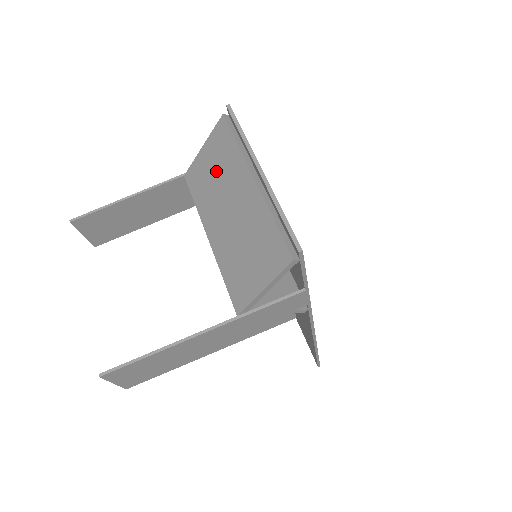
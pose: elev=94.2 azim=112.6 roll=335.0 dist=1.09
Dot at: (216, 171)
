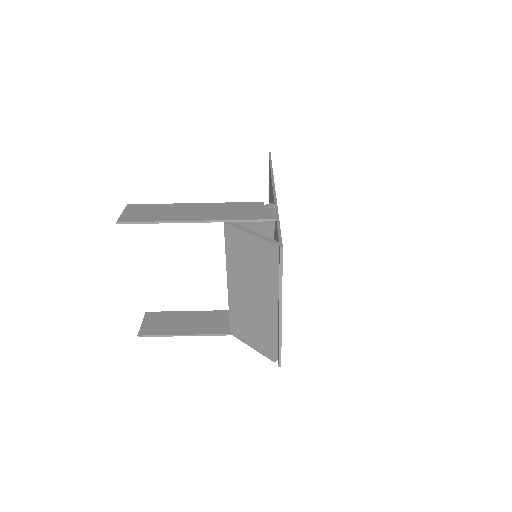
Dot at: (251, 263)
